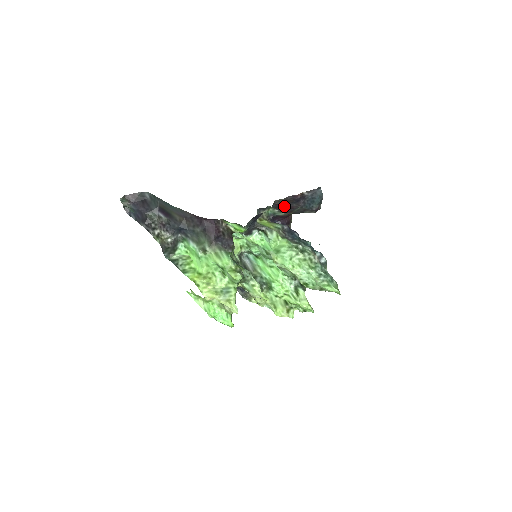
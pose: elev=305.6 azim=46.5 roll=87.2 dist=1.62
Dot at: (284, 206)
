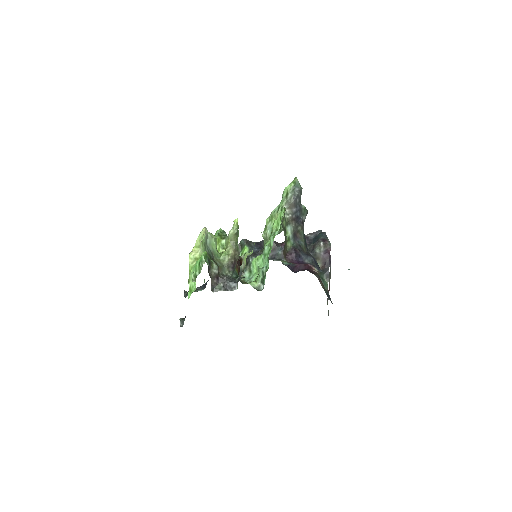
Dot at: occluded
